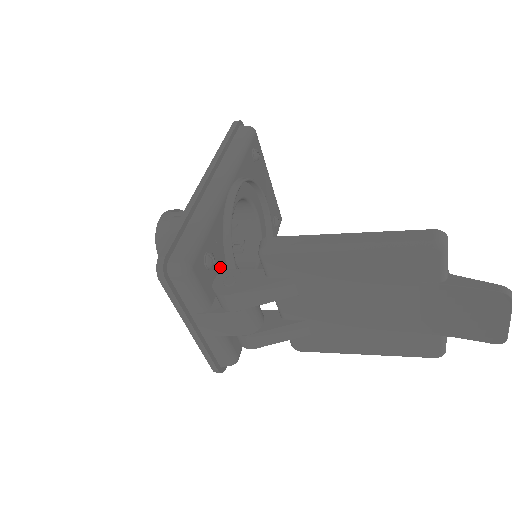
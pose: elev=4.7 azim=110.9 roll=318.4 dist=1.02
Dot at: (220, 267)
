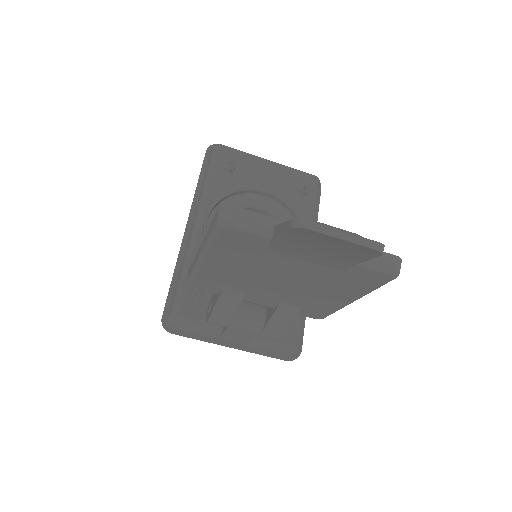
Dot at: occluded
